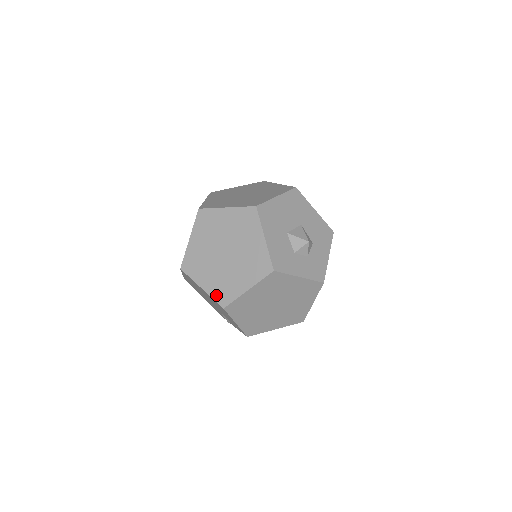
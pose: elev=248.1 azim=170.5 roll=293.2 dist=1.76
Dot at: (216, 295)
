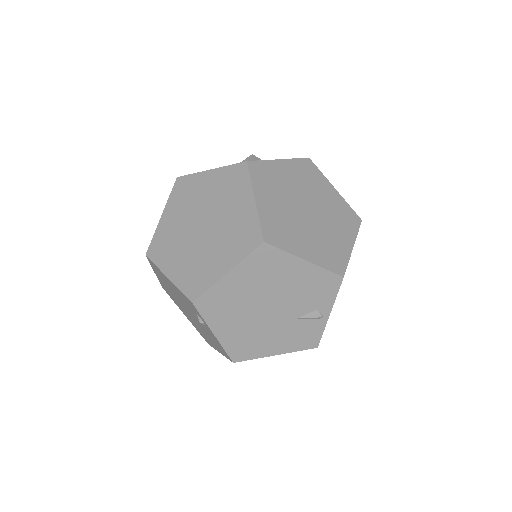
Dot at: (243, 250)
